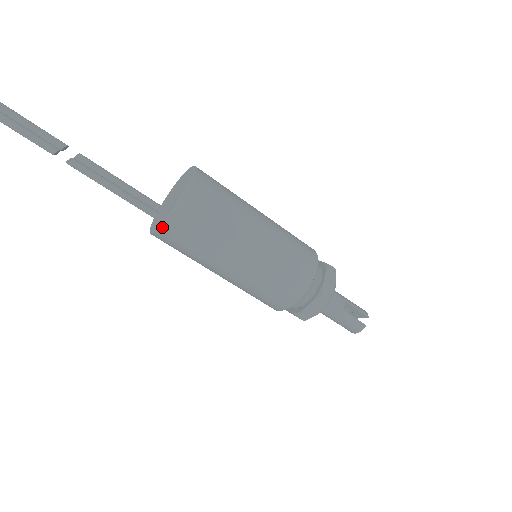
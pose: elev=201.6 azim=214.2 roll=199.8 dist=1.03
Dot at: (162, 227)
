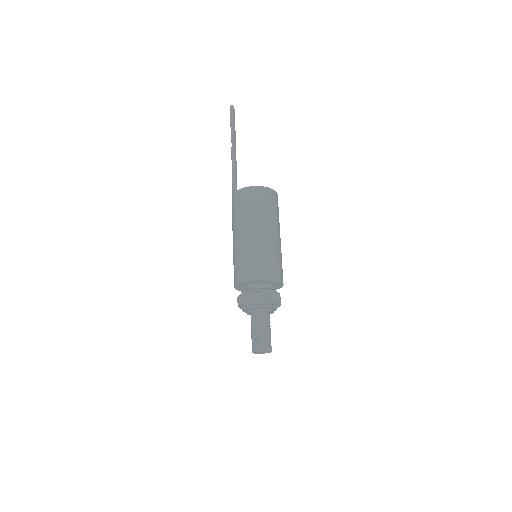
Dot at: (259, 187)
